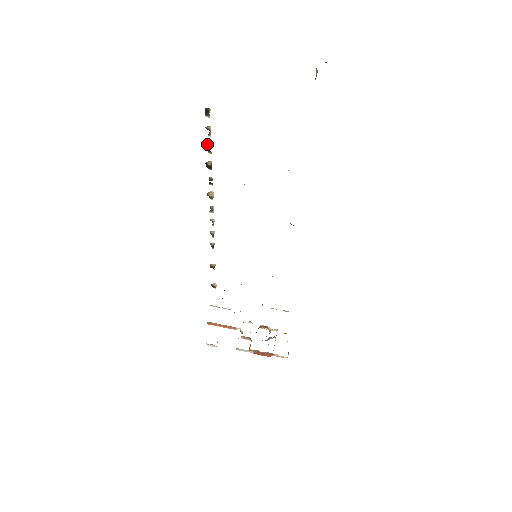
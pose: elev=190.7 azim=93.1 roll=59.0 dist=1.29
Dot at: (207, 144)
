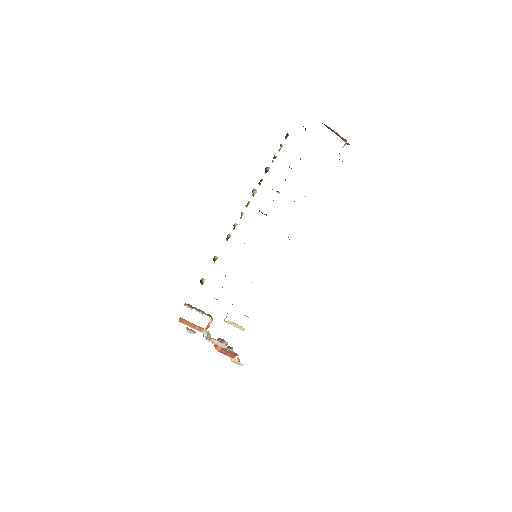
Dot at: (274, 155)
